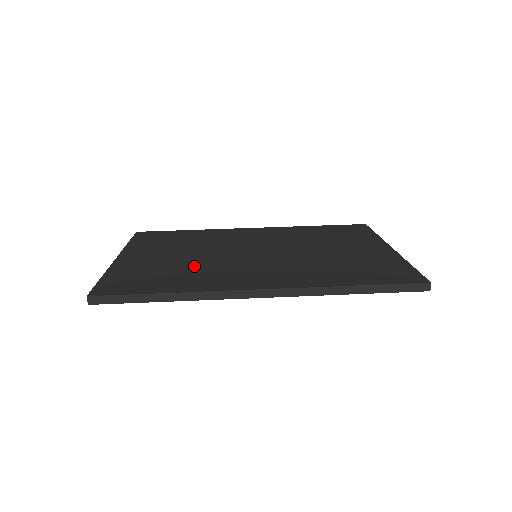
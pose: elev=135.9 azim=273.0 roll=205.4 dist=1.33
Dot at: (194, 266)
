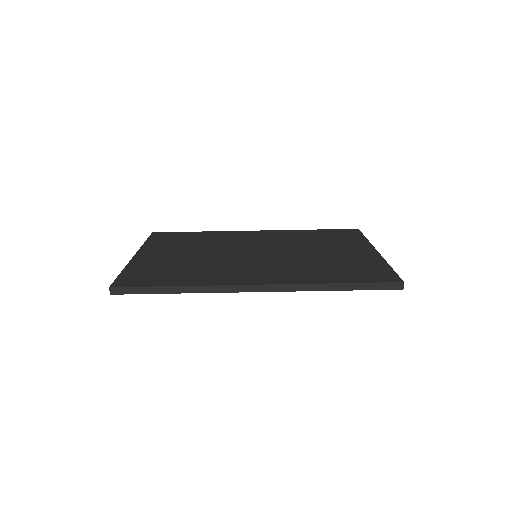
Dot at: (201, 264)
